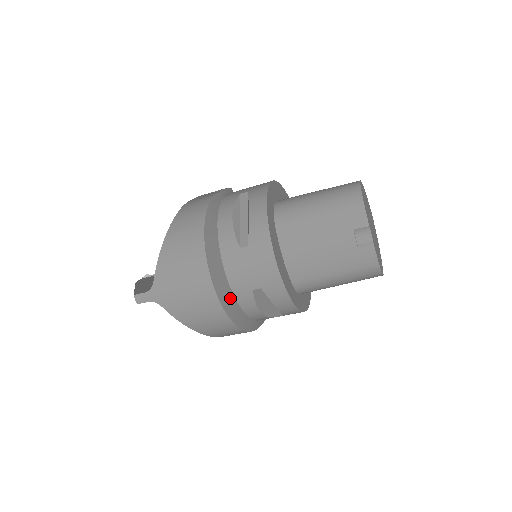
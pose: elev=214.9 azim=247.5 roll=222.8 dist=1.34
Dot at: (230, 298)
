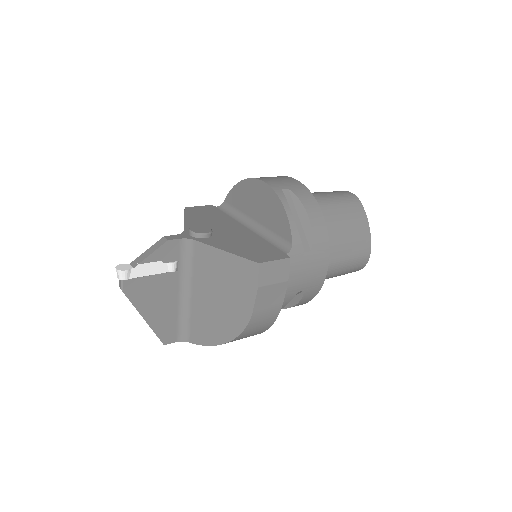
Dot at: occluded
